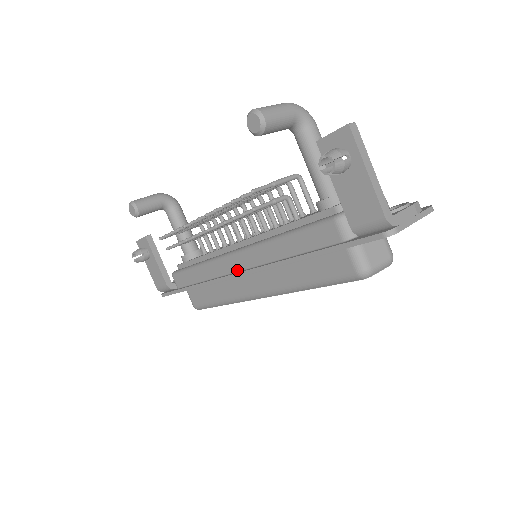
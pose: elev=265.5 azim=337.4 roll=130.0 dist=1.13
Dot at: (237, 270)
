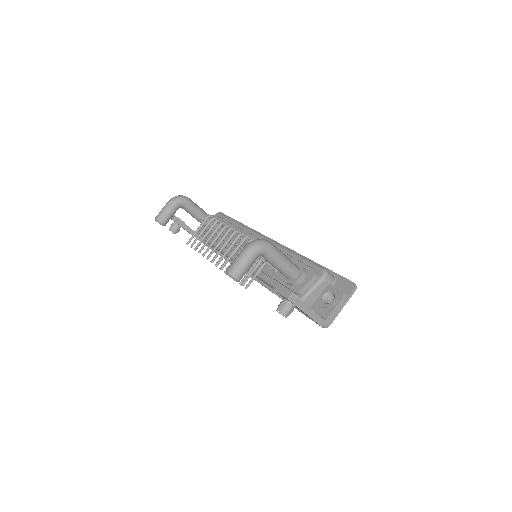
Dot at: occluded
